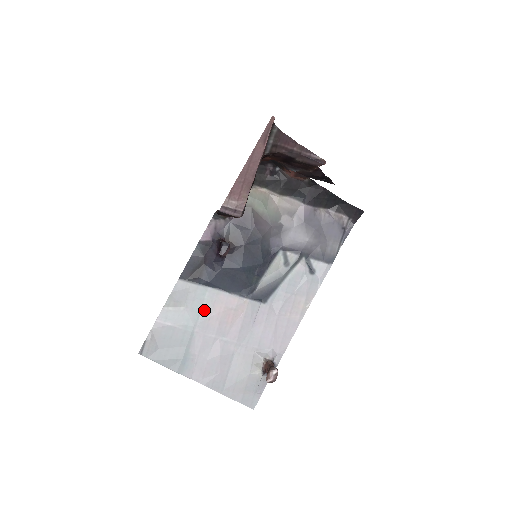
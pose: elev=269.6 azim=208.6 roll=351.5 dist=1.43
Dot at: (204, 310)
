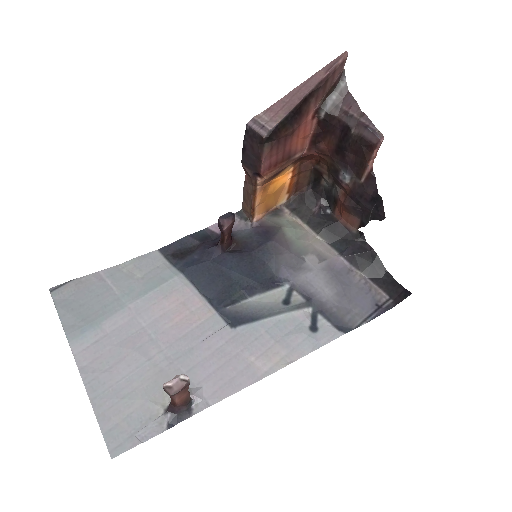
Dot at: (158, 291)
